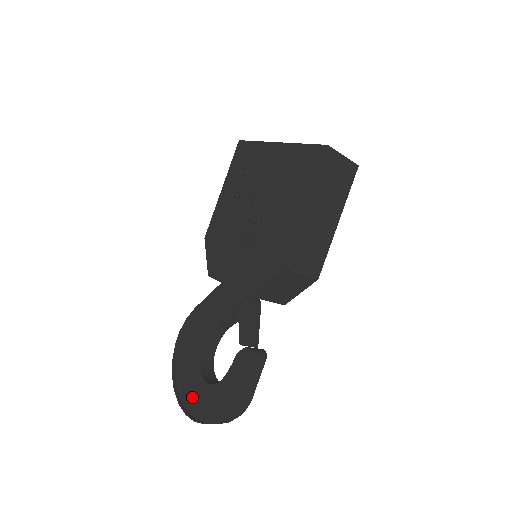
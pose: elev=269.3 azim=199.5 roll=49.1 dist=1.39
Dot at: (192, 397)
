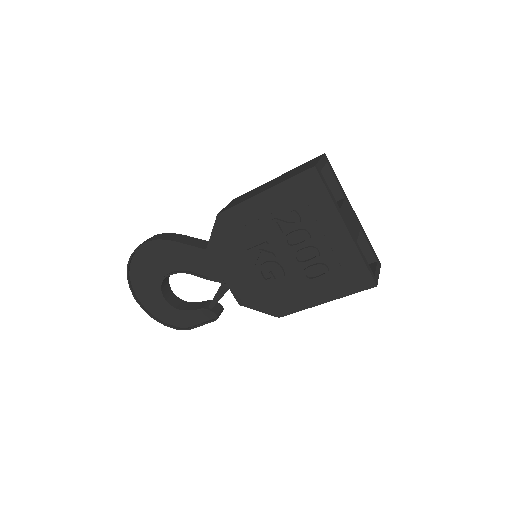
Dot at: (145, 293)
